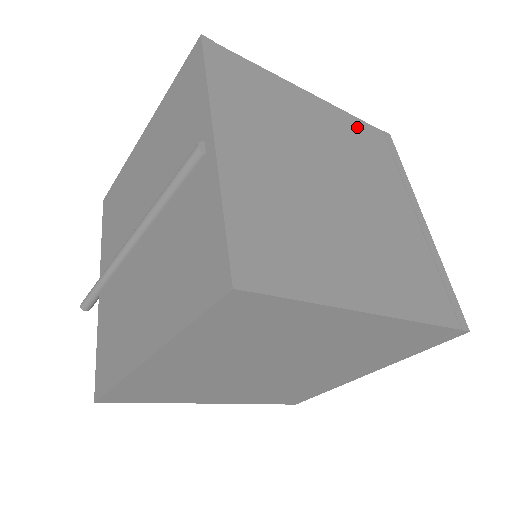
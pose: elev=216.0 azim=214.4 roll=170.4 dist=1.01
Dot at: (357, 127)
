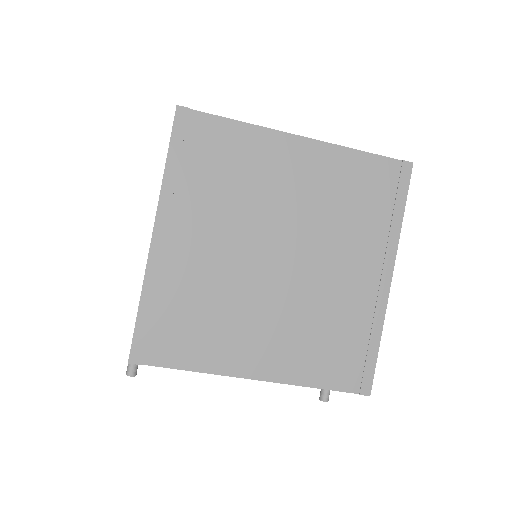
Dot at: occluded
